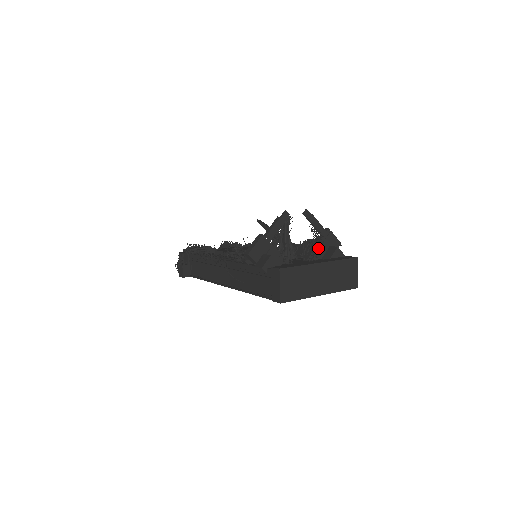
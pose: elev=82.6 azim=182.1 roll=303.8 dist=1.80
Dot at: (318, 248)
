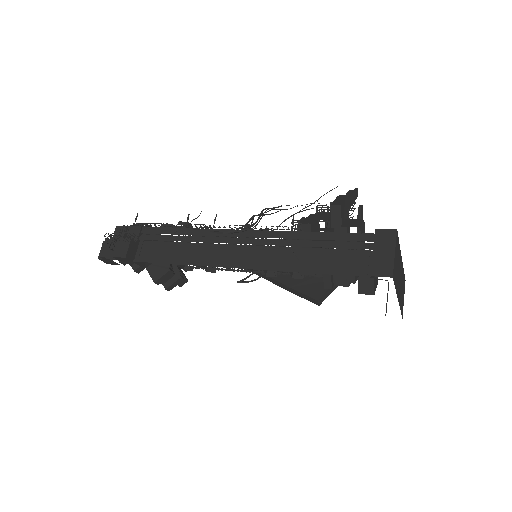
Dot at: occluded
